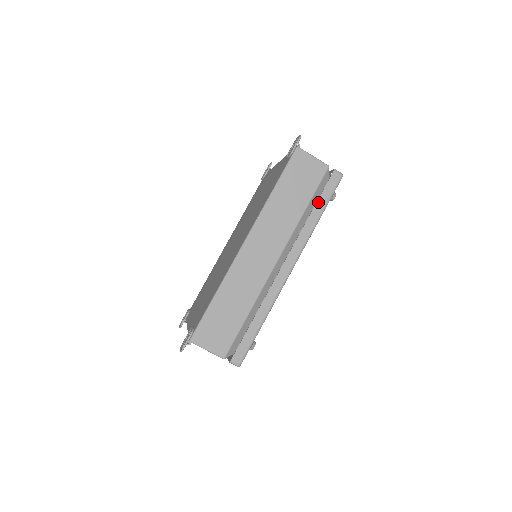
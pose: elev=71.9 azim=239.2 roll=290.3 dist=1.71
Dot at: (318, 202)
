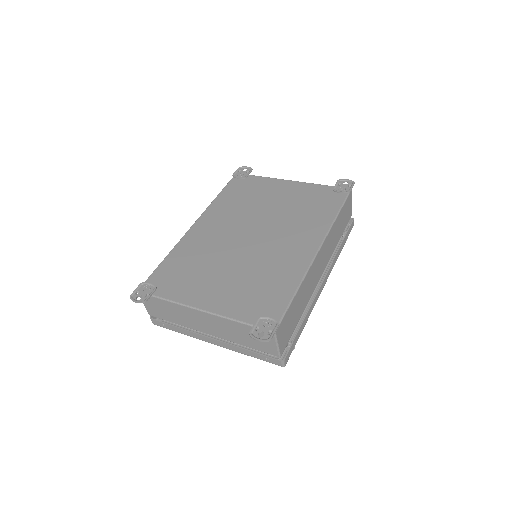
Dot at: (344, 239)
